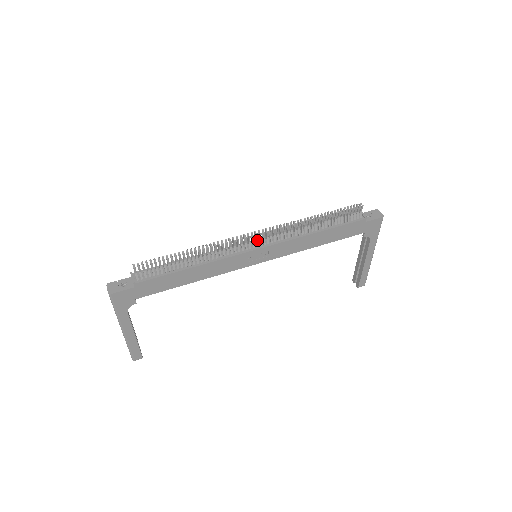
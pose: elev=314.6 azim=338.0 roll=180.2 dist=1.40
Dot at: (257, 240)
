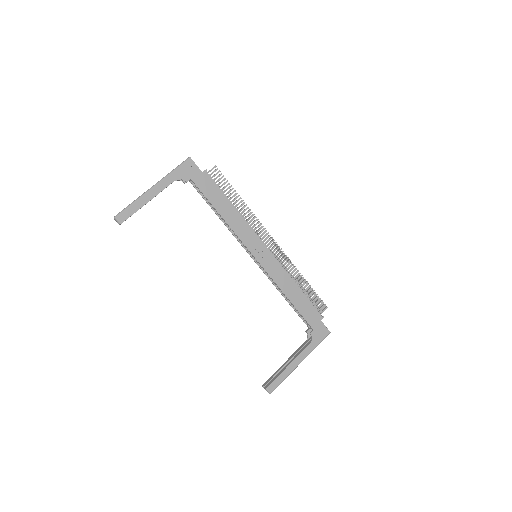
Dot at: occluded
